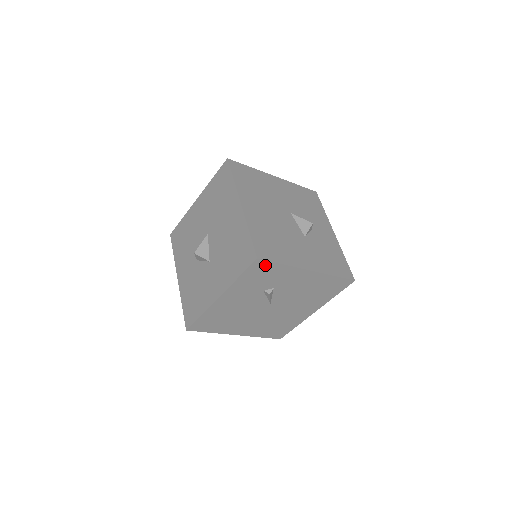
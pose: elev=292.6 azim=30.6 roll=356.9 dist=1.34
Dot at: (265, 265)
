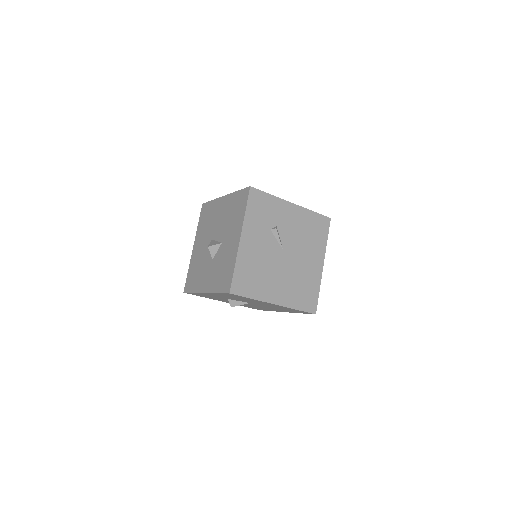
Dot at: (259, 195)
